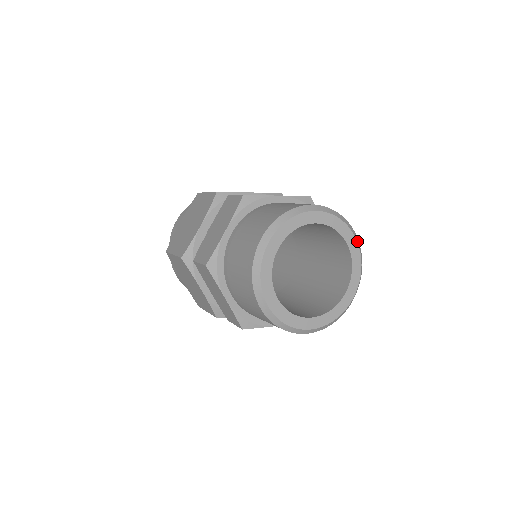
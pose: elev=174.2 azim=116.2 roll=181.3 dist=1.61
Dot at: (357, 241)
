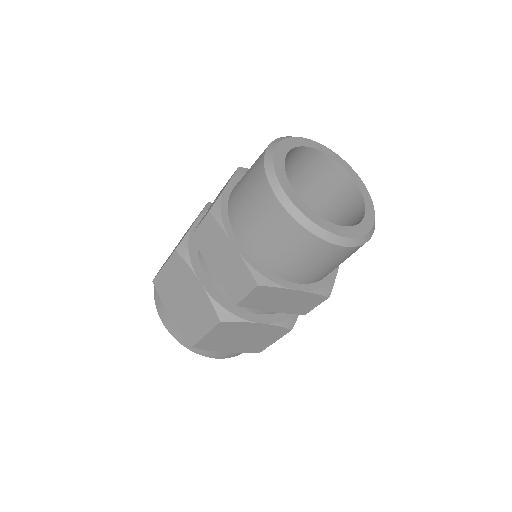
Dot at: (314, 142)
